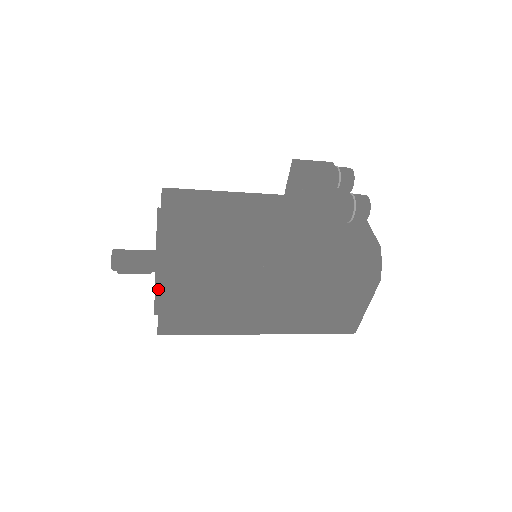
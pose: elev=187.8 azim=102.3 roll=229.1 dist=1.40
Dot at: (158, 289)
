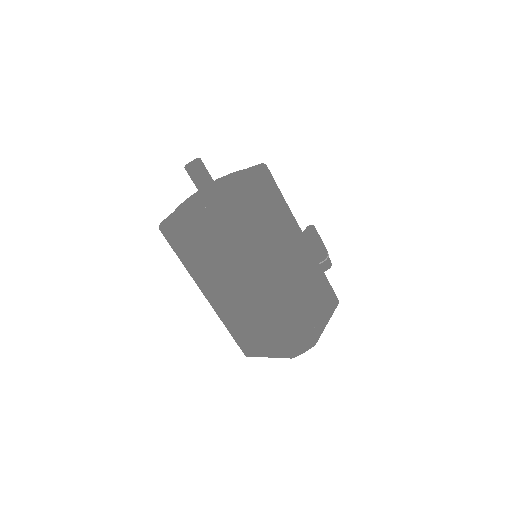
Dot at: (249, 180)
